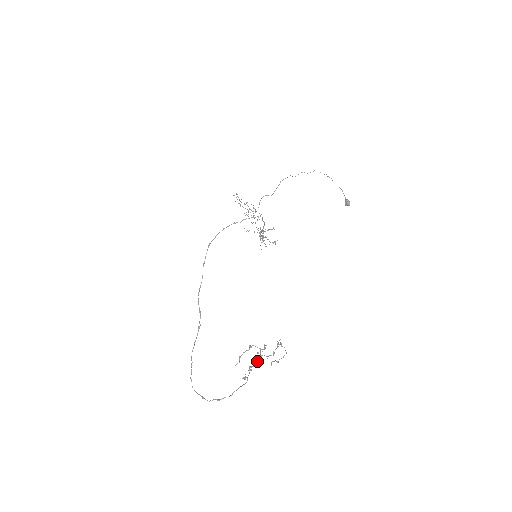
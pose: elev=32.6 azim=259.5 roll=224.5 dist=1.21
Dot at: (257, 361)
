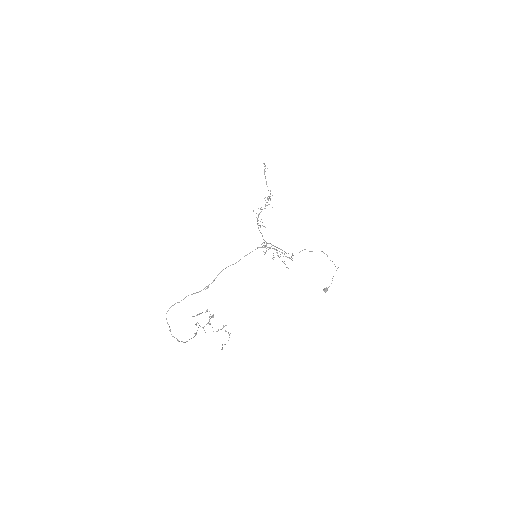
Dot at: occluded
